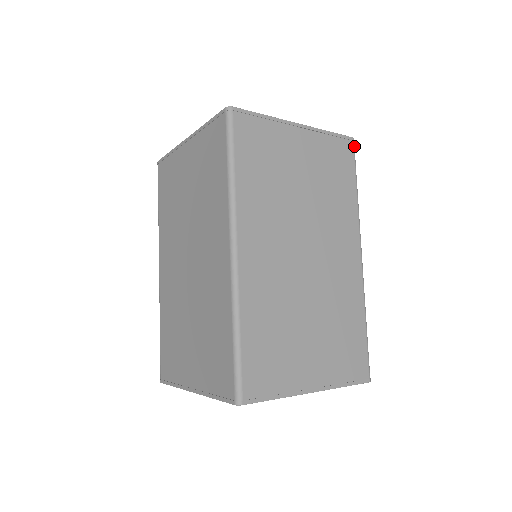
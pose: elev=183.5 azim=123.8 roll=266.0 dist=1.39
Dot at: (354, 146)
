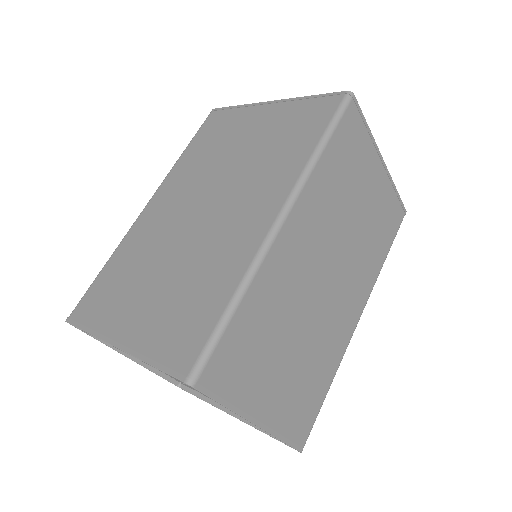
Dot at: occluded
